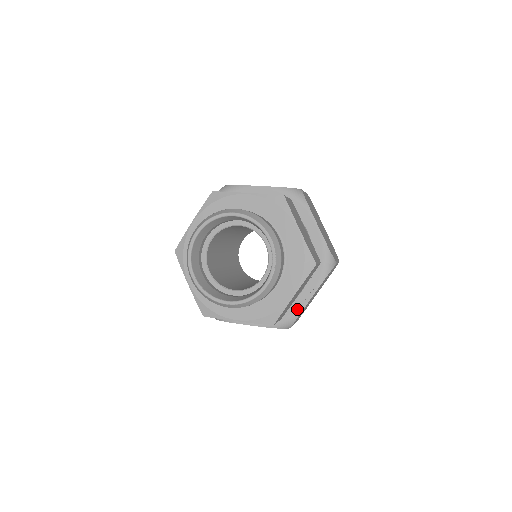
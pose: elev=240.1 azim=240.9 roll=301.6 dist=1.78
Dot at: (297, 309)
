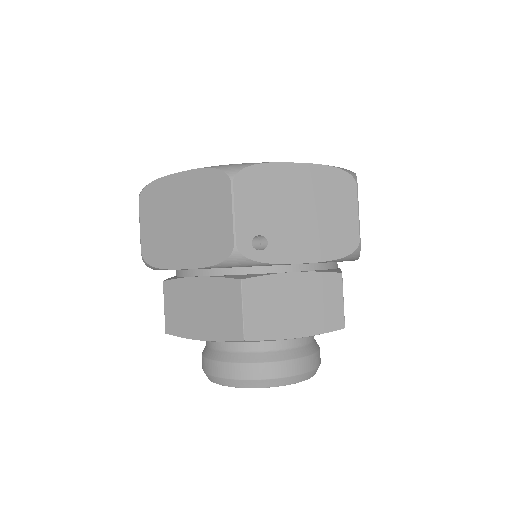
Dot at: occluded
